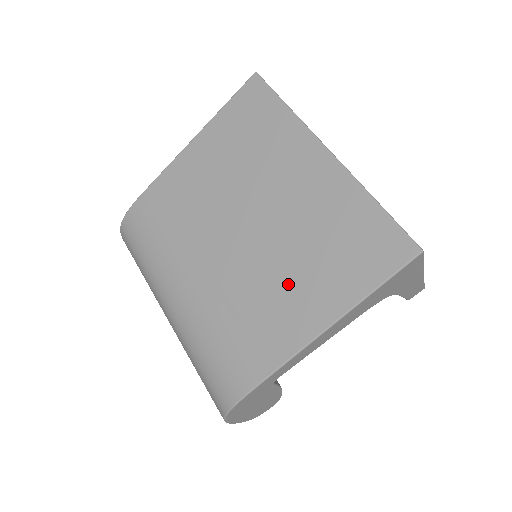
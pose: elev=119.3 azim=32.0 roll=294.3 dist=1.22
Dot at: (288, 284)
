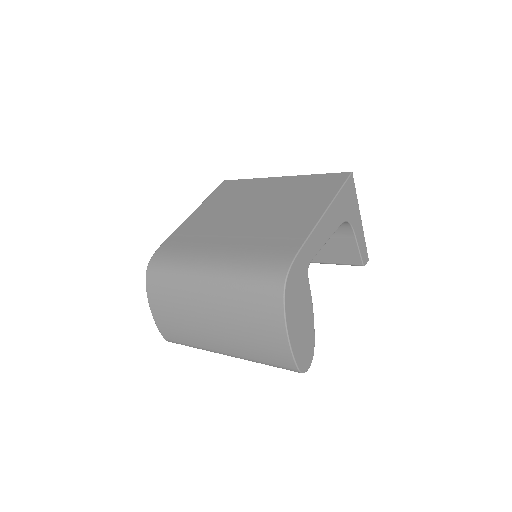
Dot at: (291, 212)
